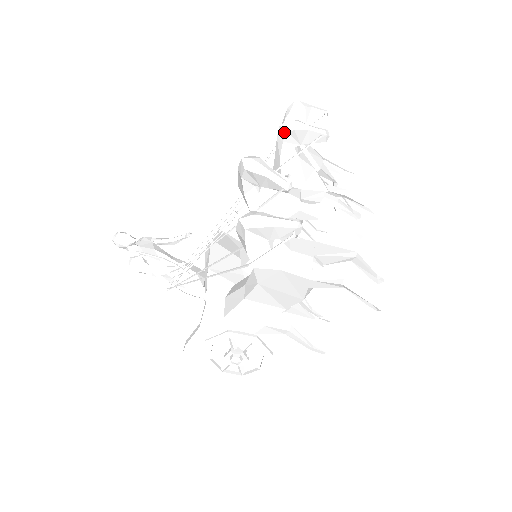
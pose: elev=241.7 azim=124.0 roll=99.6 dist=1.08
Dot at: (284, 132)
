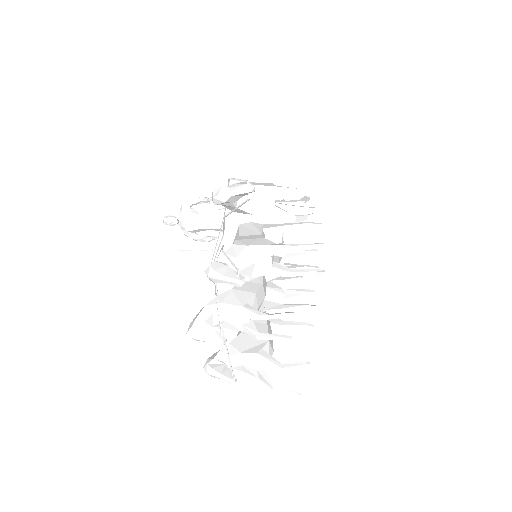
Dot at: occluded
